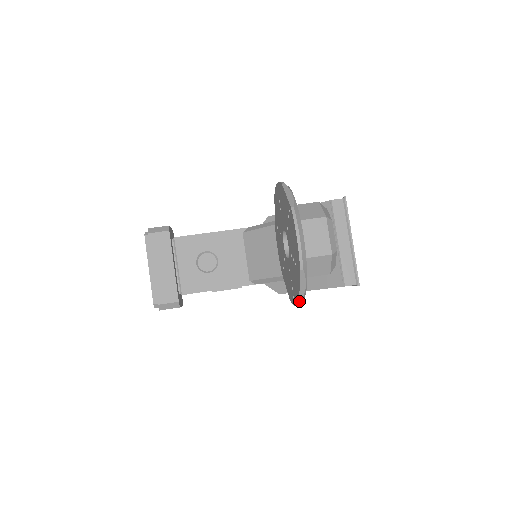
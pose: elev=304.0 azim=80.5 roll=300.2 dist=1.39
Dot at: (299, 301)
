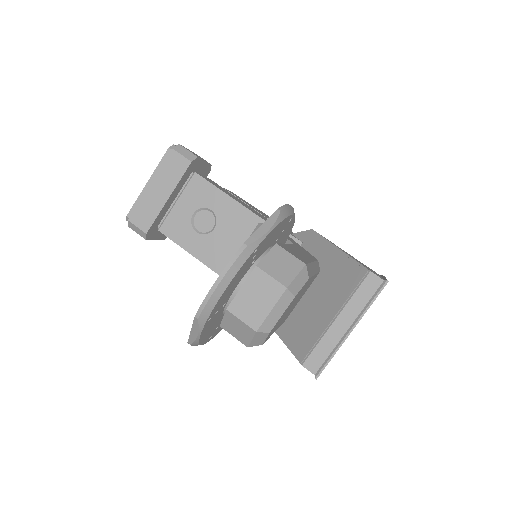
Dot at: (188, 343)
